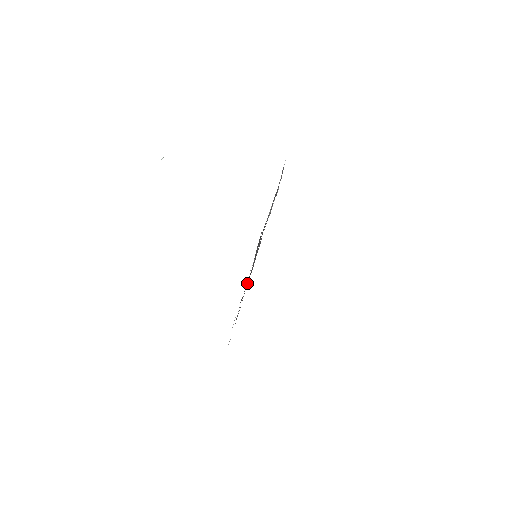
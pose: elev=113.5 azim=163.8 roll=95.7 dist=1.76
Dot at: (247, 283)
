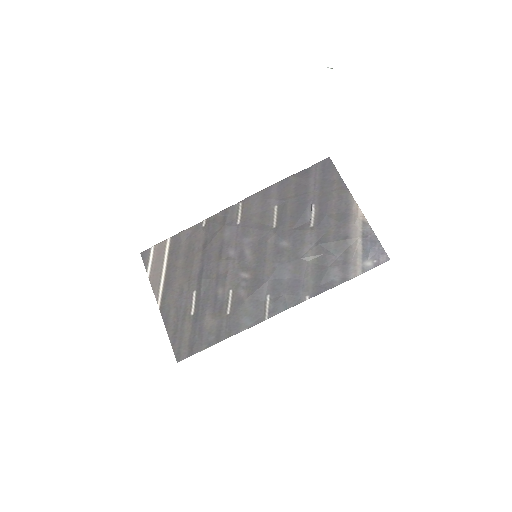
Dot at: (225, 300)
